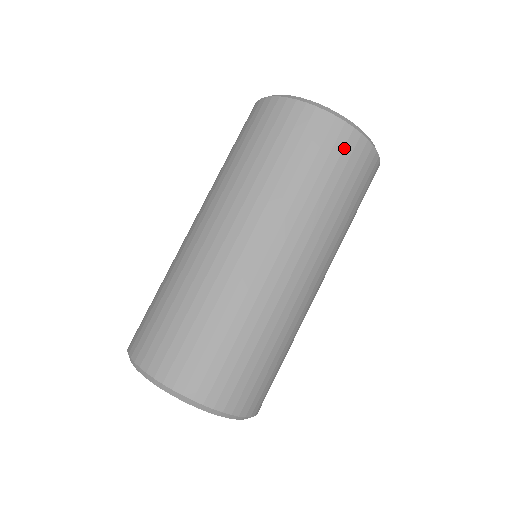
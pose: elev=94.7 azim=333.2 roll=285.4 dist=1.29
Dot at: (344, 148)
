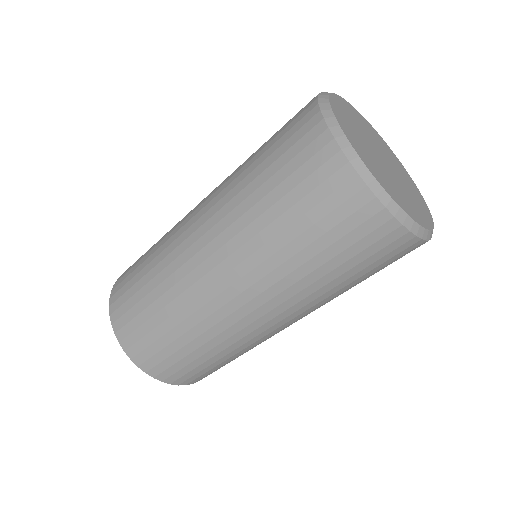
Dot at: (369, 234)
